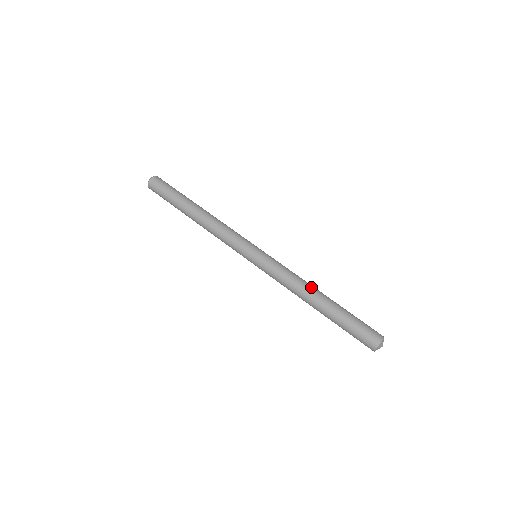
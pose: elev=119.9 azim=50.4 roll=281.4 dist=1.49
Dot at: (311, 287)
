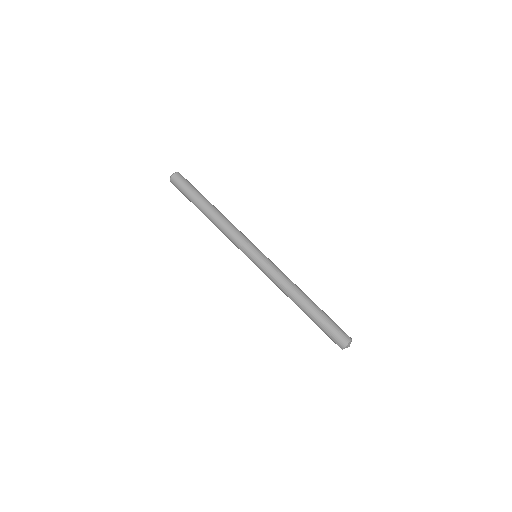
Dot at: (300, 289)
